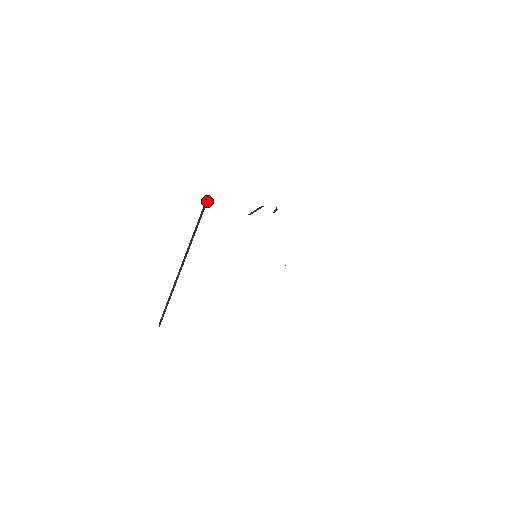
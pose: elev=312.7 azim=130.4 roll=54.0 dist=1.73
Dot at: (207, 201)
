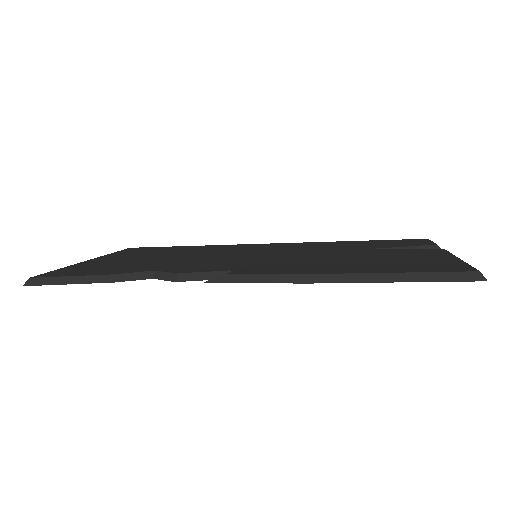
Dot at: (29, 283)
